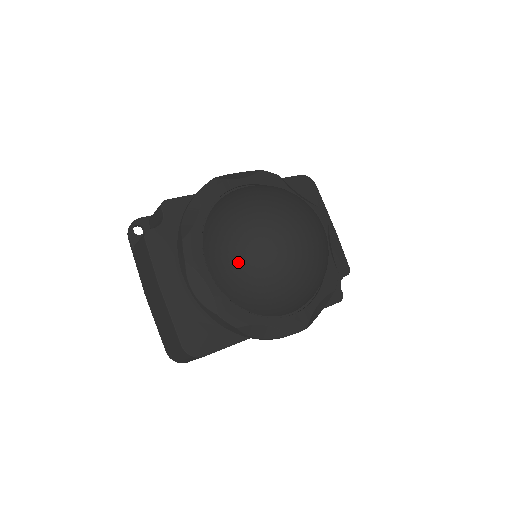
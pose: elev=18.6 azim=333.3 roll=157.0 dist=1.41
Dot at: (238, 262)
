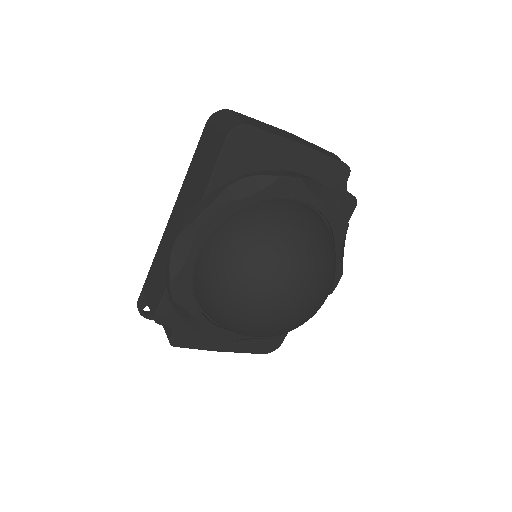
Dot at: occluded
